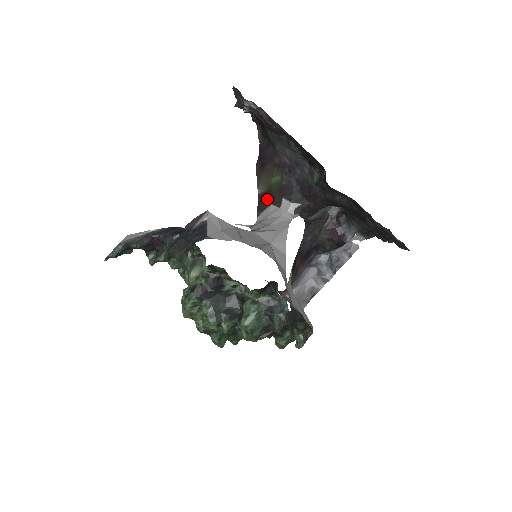
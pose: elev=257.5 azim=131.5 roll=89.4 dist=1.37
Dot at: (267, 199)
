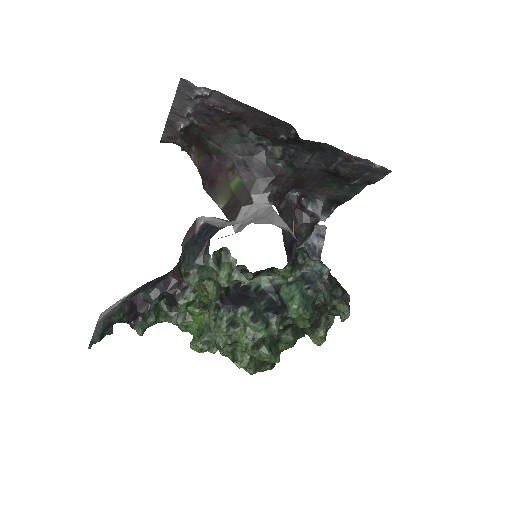
Dot at: (234, 205)
